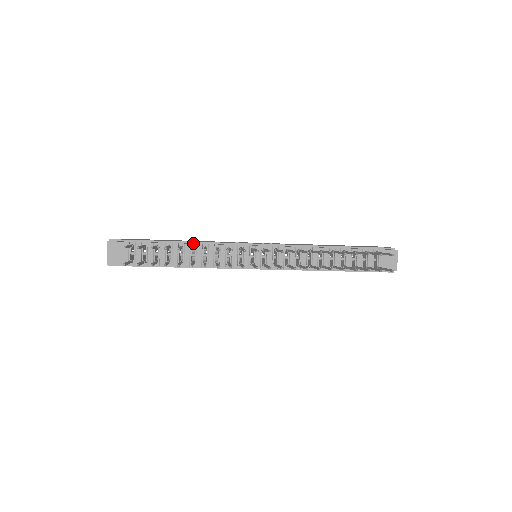
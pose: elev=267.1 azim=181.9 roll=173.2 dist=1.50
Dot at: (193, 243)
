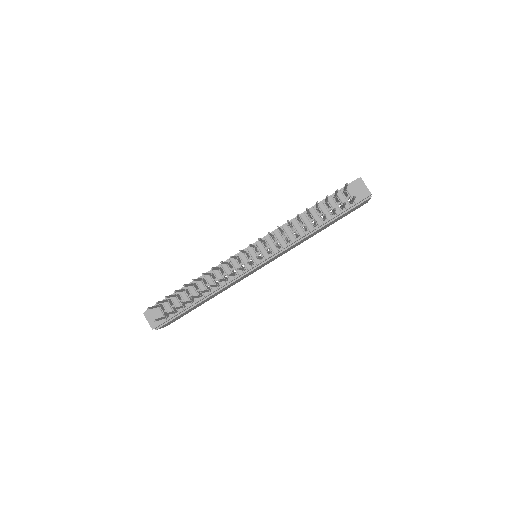
Dot at: occluded
